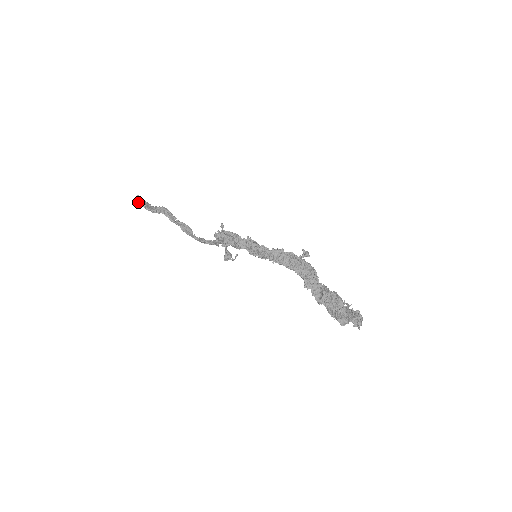
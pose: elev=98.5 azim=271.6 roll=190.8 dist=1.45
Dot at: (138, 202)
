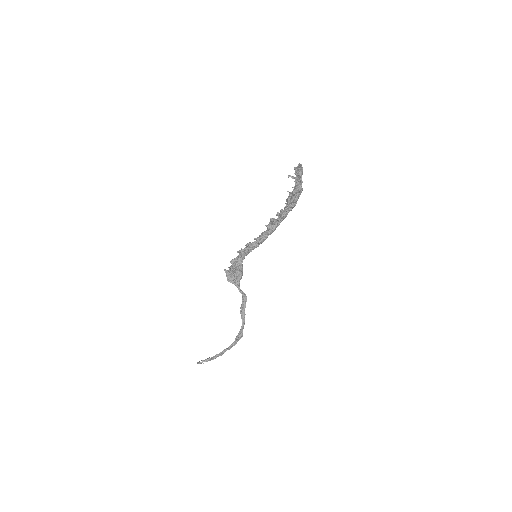
Dot at: (198, 362)
